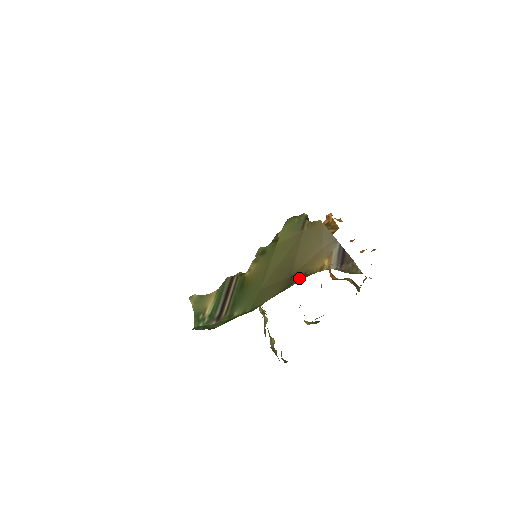
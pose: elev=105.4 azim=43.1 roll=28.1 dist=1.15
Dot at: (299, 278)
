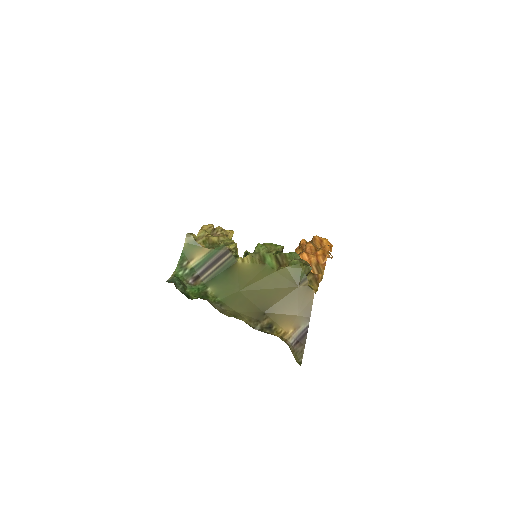
Dot at: (267, 324)
